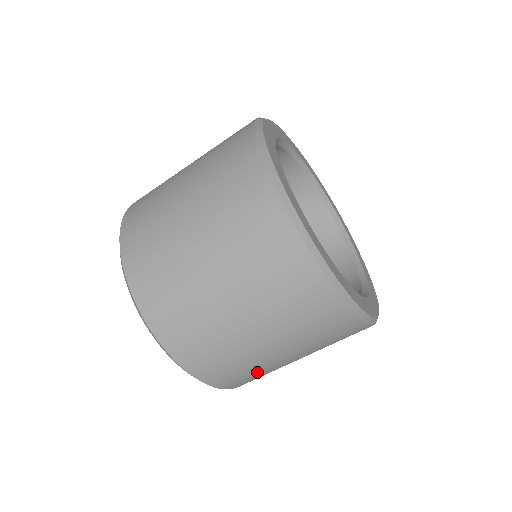
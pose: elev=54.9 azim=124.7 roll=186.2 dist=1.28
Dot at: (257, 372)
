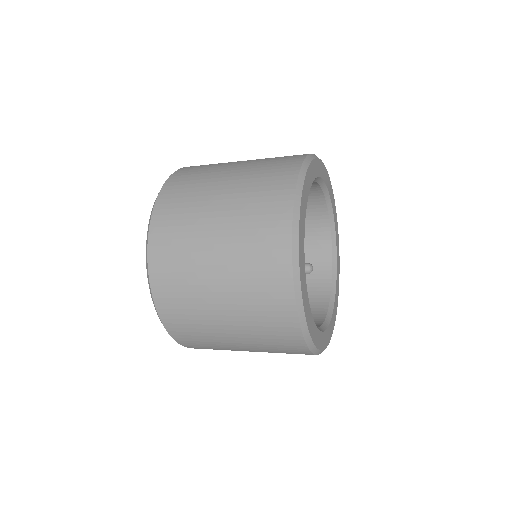
Dot at: occluded
